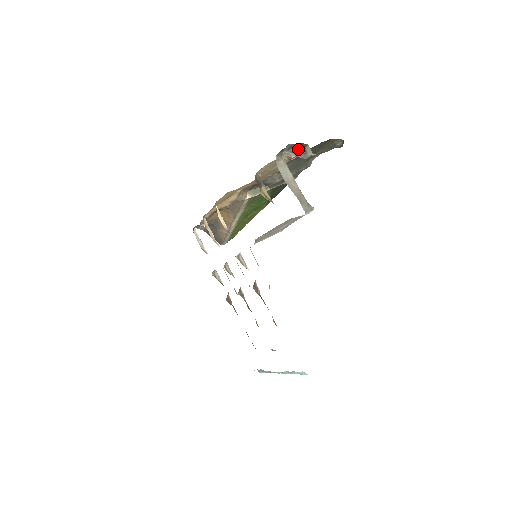
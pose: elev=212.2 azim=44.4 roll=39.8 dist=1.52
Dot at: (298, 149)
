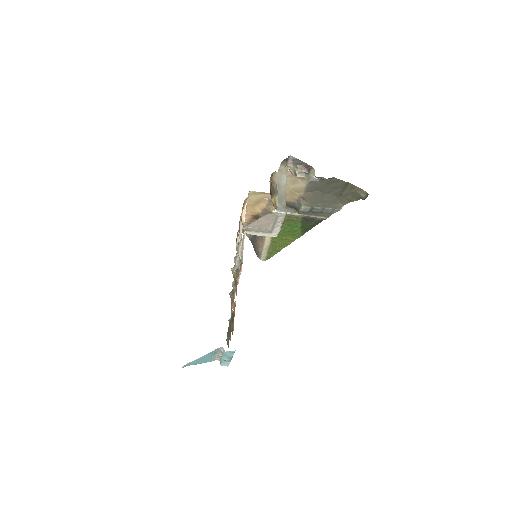
Dot at: (303, 167)
